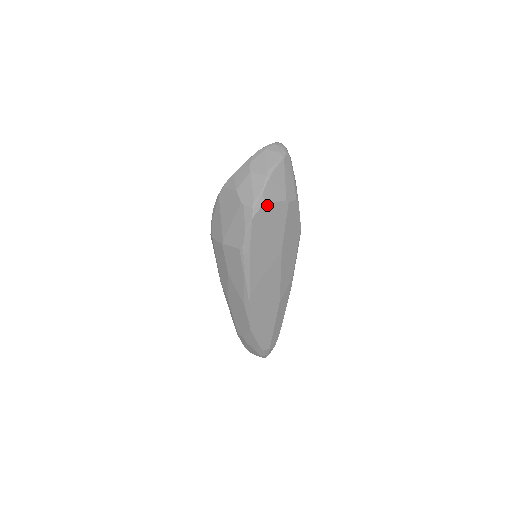
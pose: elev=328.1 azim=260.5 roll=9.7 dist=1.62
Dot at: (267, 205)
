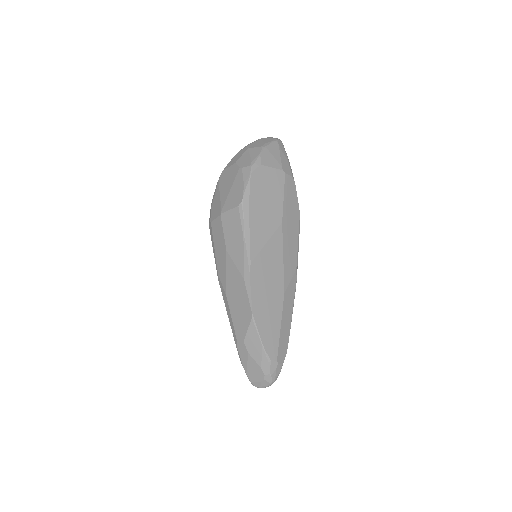
Dot at: (264, 167)
